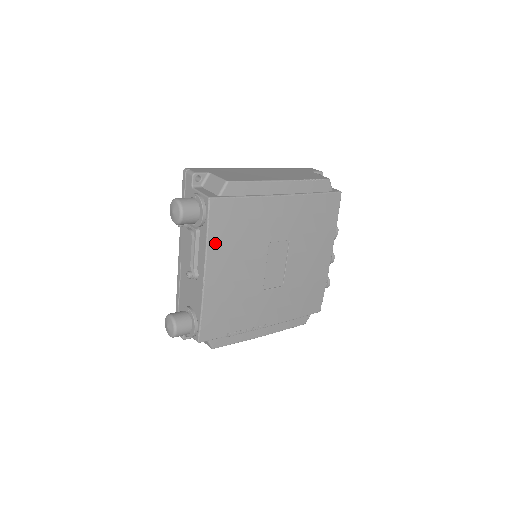
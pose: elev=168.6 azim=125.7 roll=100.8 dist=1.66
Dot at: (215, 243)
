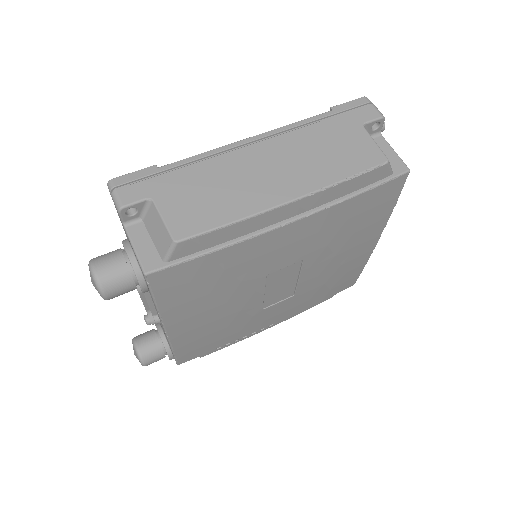
Dot at: (173, 307)
